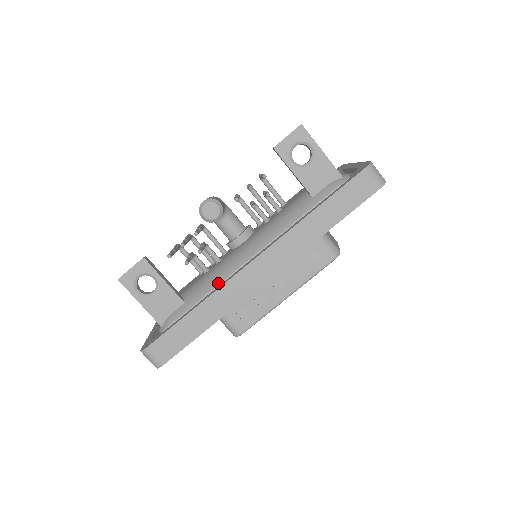
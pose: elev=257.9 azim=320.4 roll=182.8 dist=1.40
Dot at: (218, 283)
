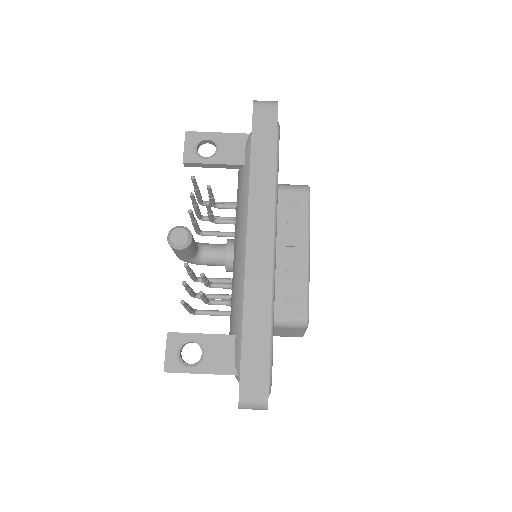
Dot at: (243, 289)
